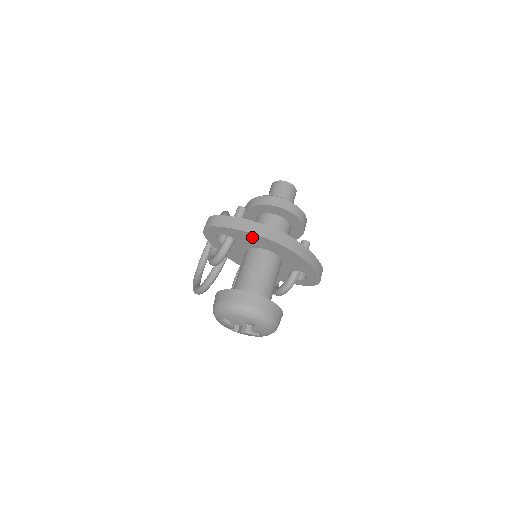
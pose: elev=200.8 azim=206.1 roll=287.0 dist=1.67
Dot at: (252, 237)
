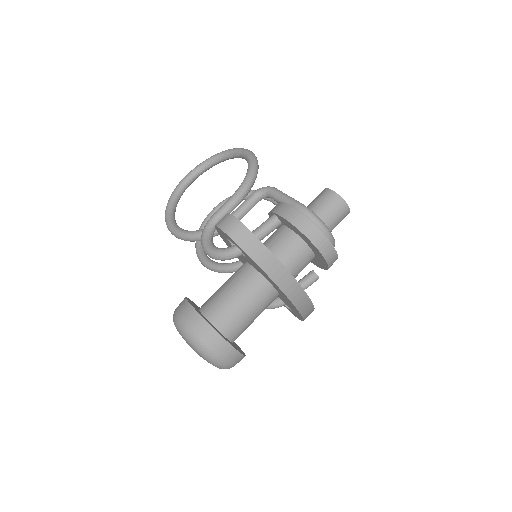
Dot at: (267, 276)
